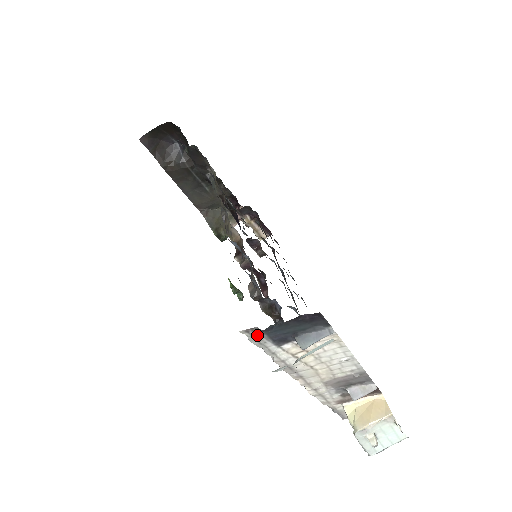
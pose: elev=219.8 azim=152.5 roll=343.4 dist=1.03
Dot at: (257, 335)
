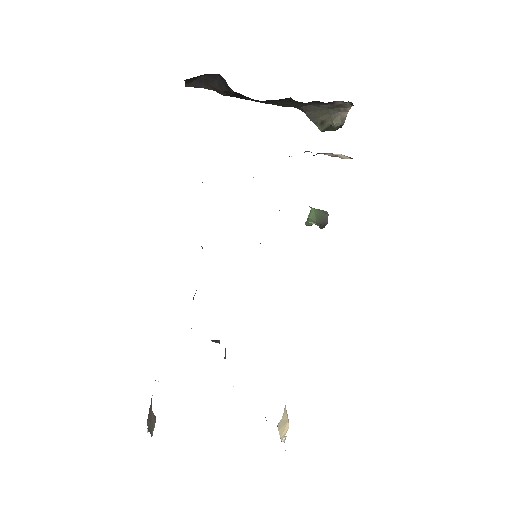
Dot at: occluded
